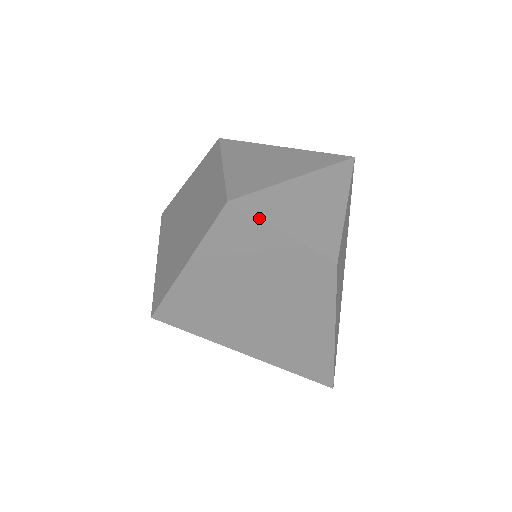
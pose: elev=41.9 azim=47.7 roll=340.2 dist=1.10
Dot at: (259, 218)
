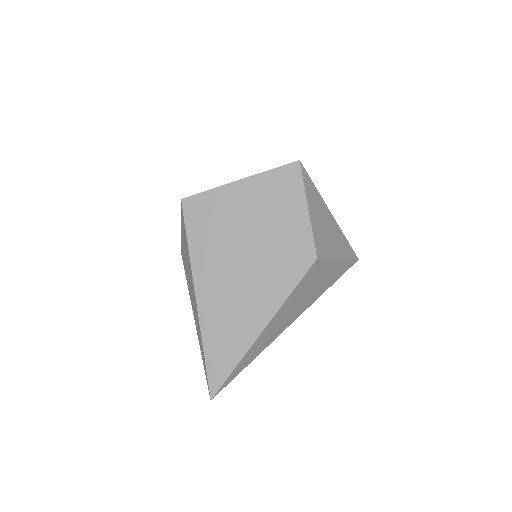
Dot at: (304, 185)
